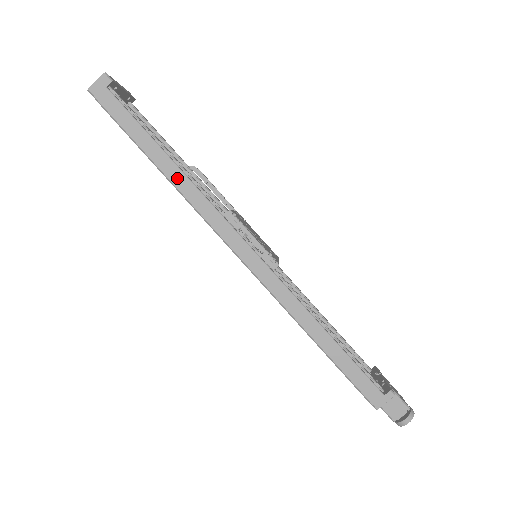
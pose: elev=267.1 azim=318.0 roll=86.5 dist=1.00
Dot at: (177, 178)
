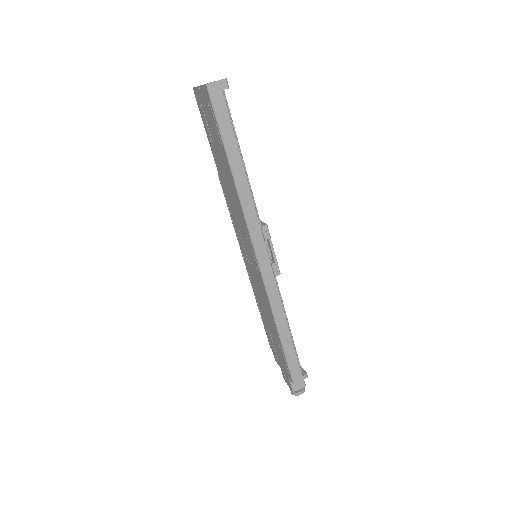
Dot at: (242, 186)
